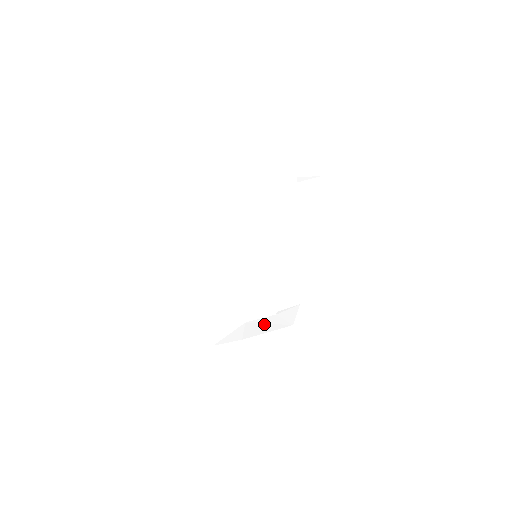
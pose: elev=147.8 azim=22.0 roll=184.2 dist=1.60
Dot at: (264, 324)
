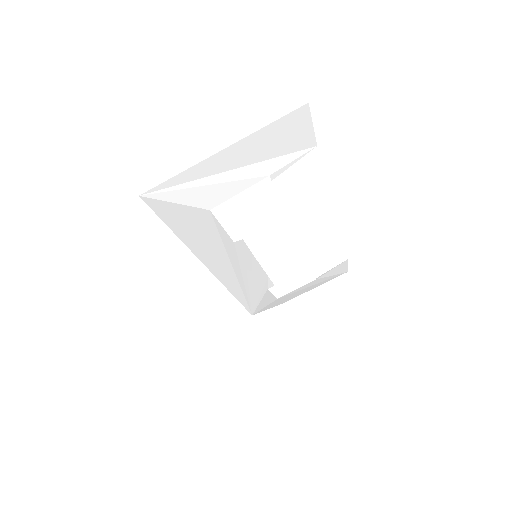
Dot at: (305, 288)
